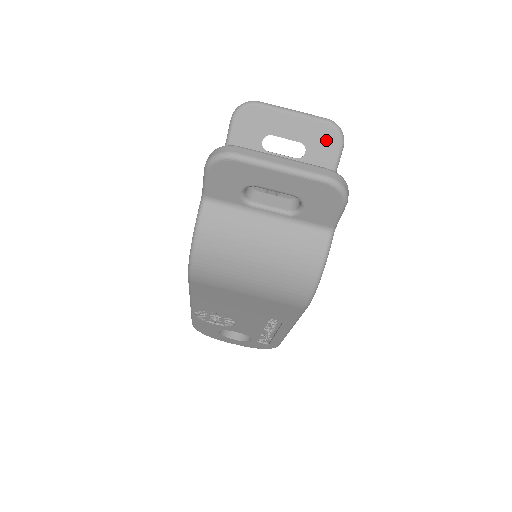
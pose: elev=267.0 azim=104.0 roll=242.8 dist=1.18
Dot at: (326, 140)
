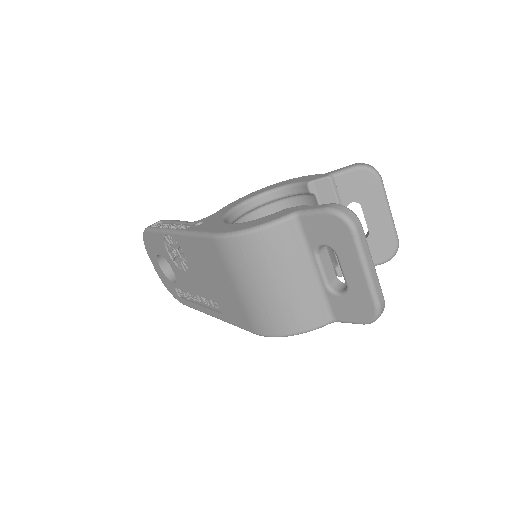
Dot at: (382, 249)
